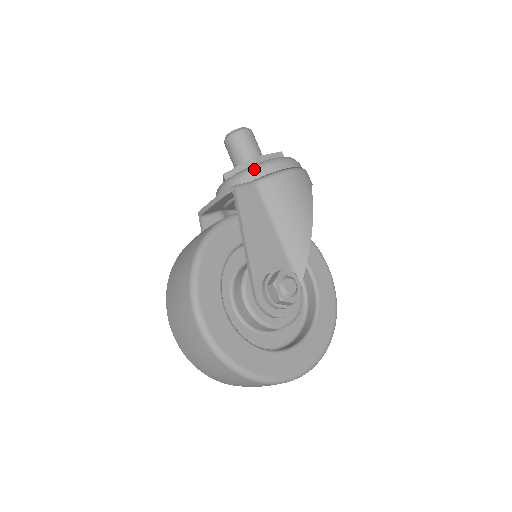
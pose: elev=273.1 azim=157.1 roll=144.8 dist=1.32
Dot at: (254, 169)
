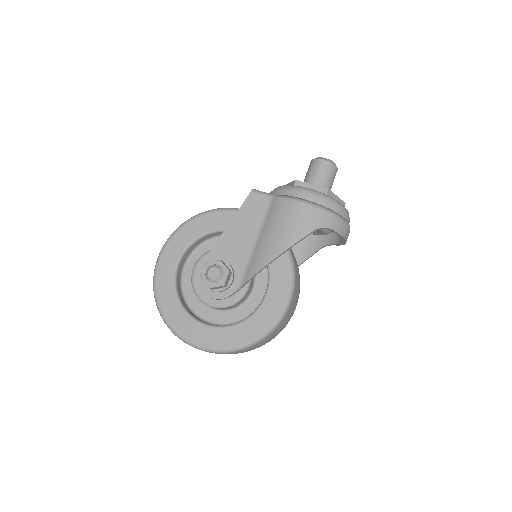
Dot at: (283, 187)
